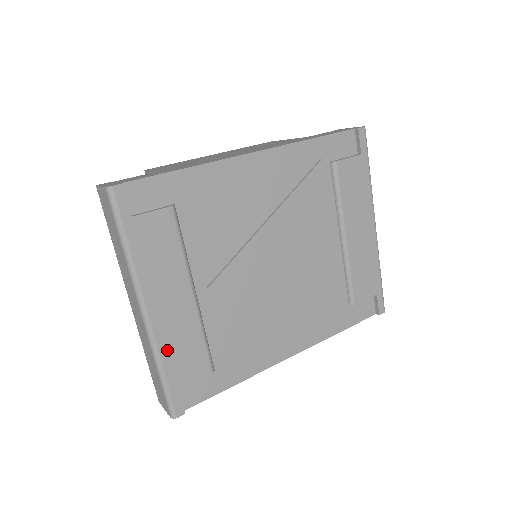
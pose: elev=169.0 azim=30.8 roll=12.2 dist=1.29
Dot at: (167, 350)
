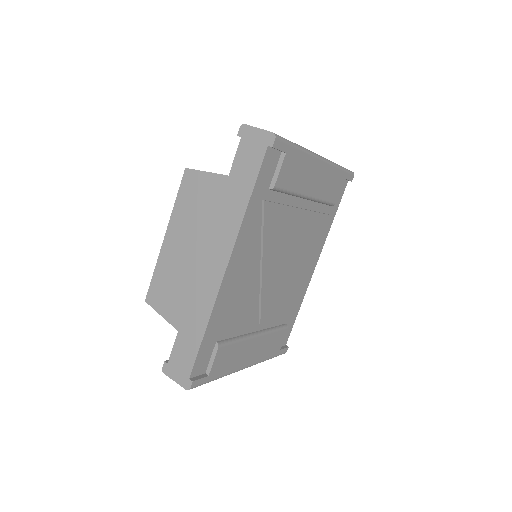
Dot at: (265, 356)
